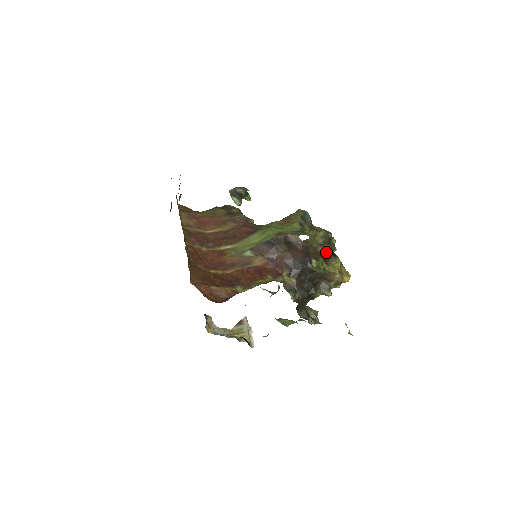
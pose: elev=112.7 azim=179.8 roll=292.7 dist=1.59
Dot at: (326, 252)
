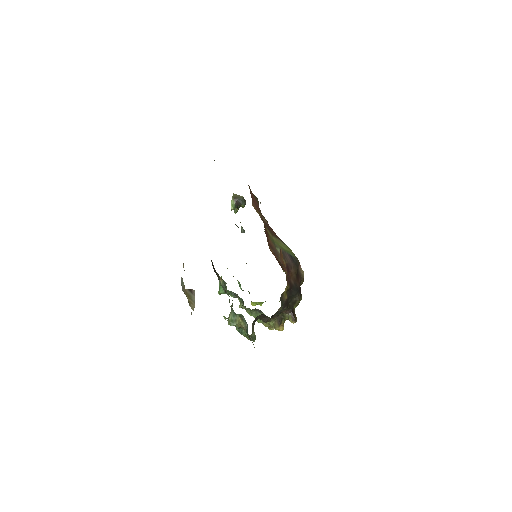
Dot at: occluded
